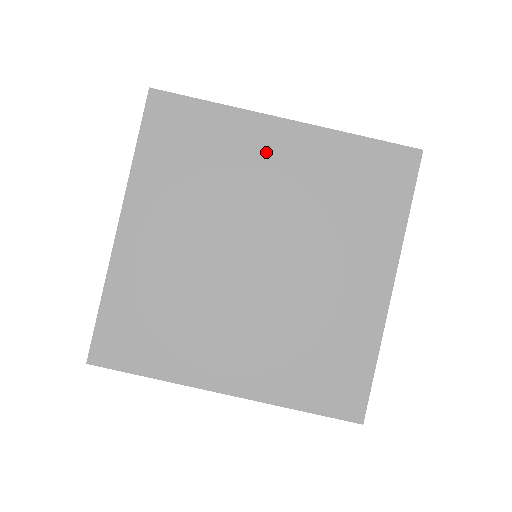
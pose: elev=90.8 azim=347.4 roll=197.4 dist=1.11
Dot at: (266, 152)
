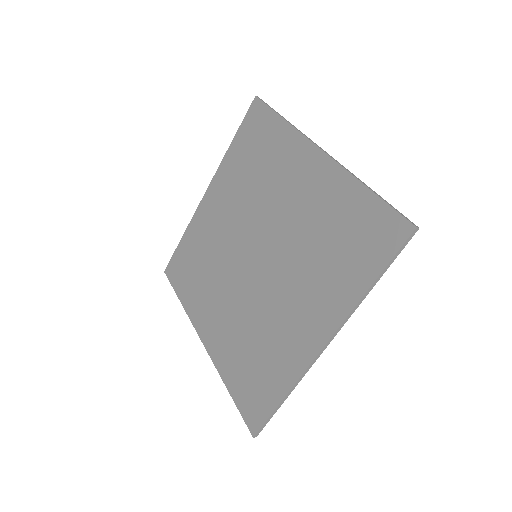
Dot at: (213, 215)
